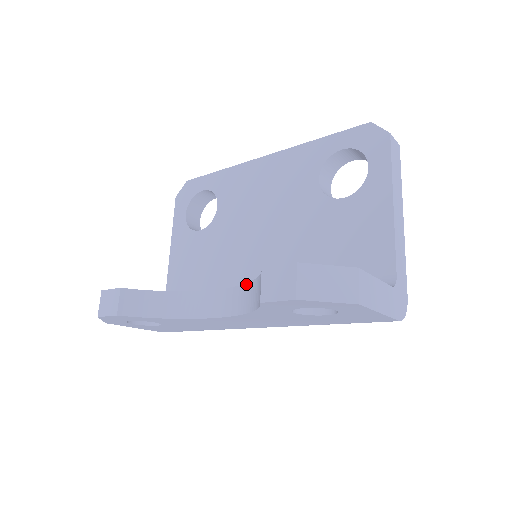
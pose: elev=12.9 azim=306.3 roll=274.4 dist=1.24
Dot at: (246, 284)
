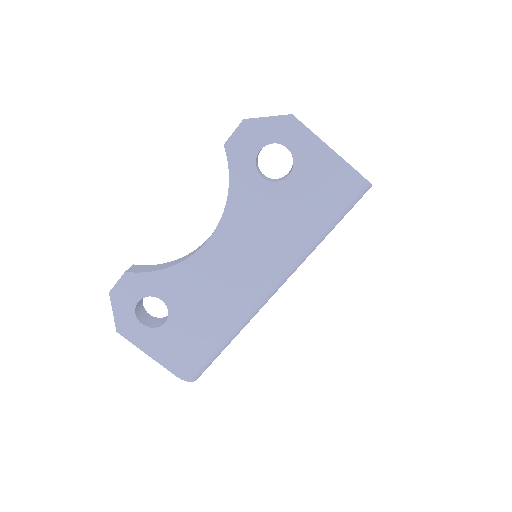
Dot at: occluded
